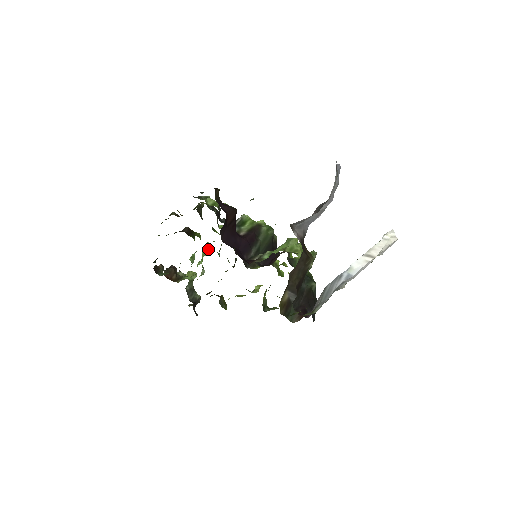
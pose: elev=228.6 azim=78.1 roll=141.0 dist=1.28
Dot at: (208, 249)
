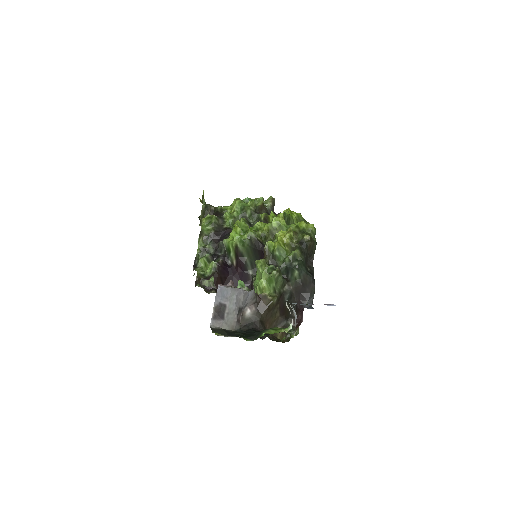
Dot at: occluded
